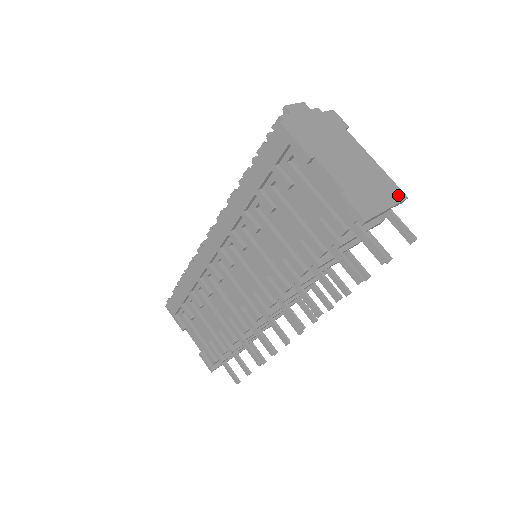
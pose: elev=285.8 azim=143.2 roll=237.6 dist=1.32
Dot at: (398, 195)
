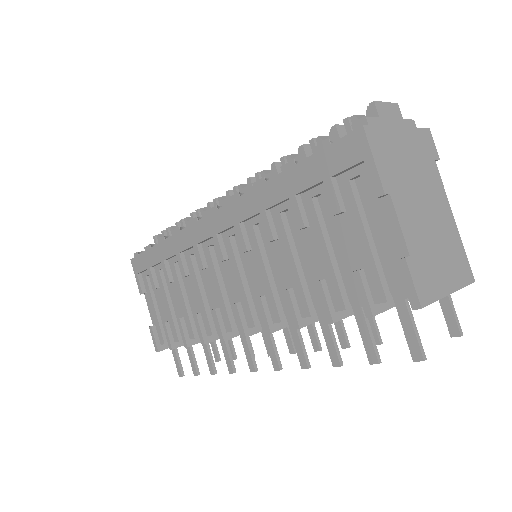
Dot at: (466, 275)
